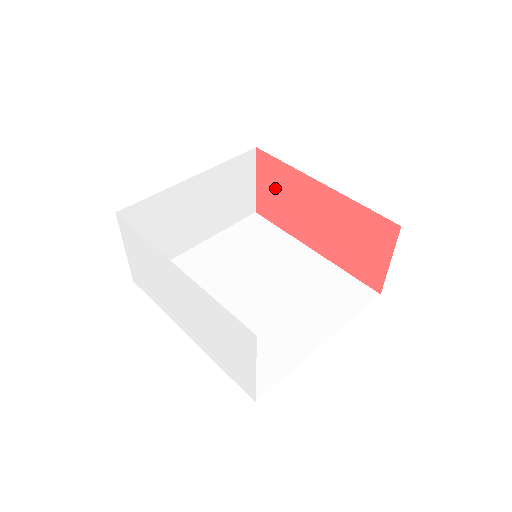
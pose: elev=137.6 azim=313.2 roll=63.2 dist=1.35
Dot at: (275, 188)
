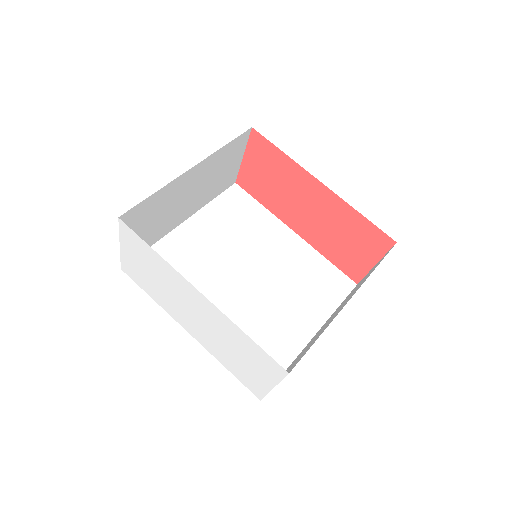
Dot at: (266, 170)
